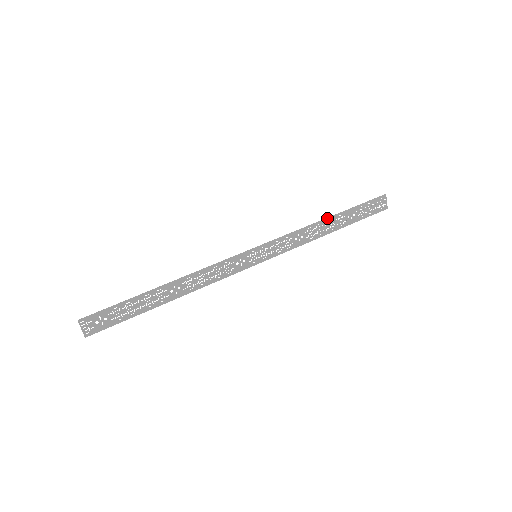
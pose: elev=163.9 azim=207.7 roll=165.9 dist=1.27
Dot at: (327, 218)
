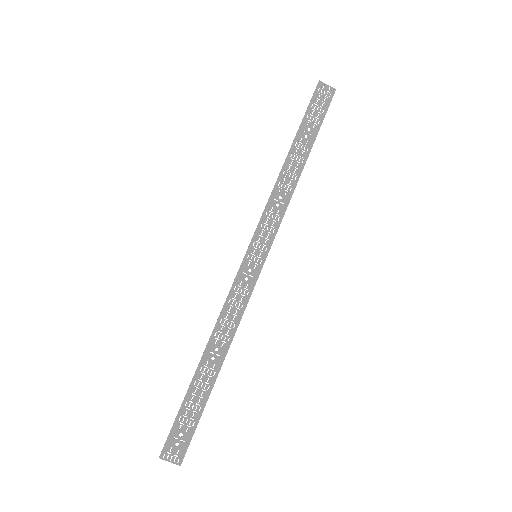
Dot at: (286, 159)
